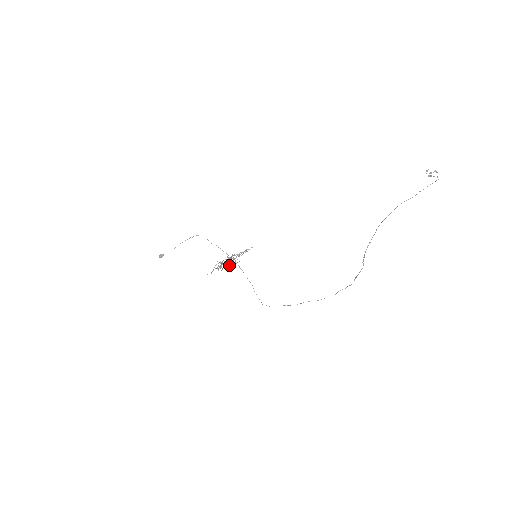
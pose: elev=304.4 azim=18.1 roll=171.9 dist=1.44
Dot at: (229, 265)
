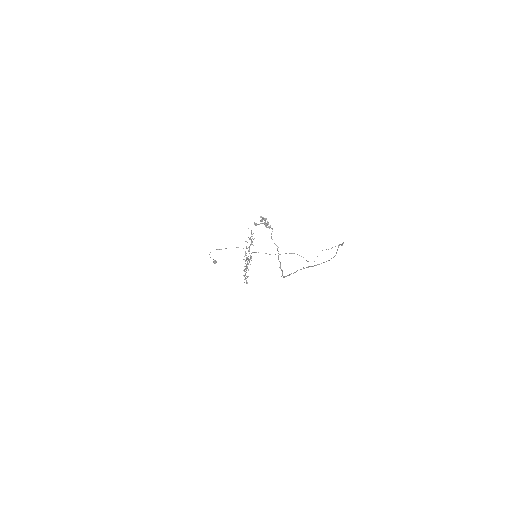
Dot at: occluded
